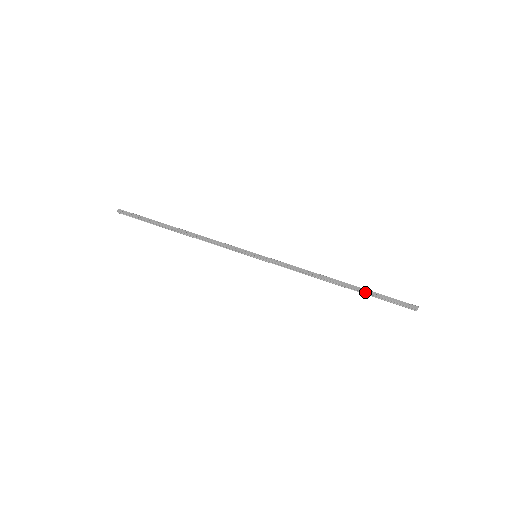
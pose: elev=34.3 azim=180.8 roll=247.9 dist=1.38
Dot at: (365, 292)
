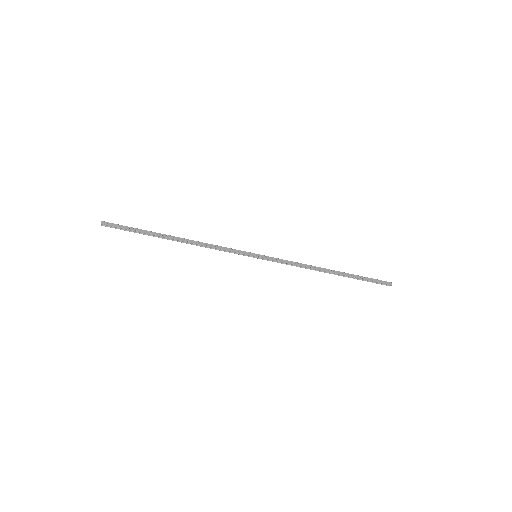
Dot at: (352, 277)
